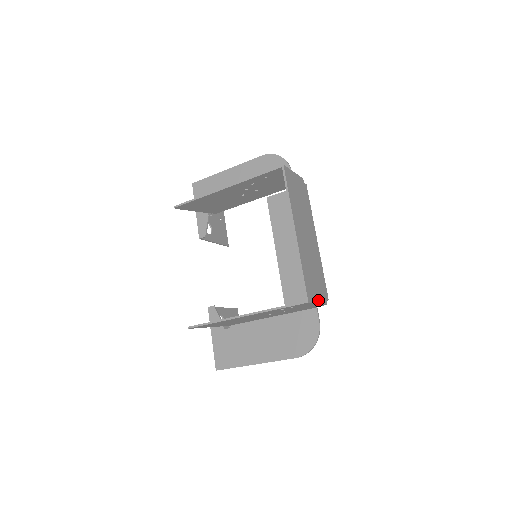
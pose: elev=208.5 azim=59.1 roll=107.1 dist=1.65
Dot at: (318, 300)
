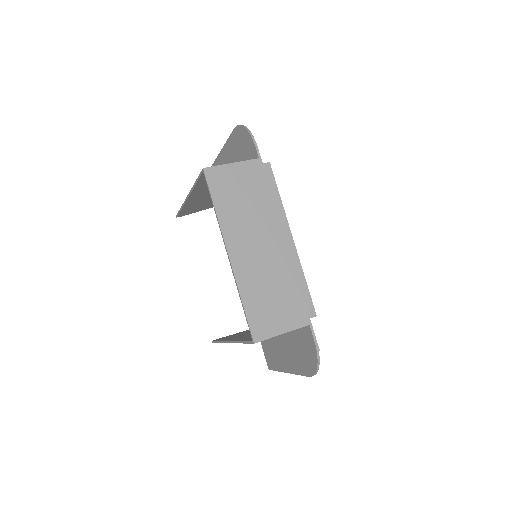
Dot at: (284, 328)
